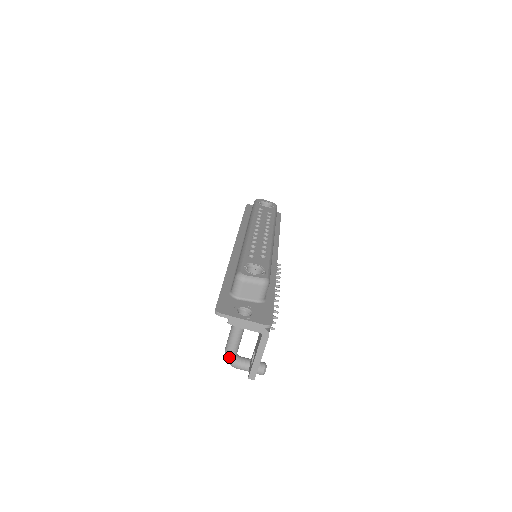
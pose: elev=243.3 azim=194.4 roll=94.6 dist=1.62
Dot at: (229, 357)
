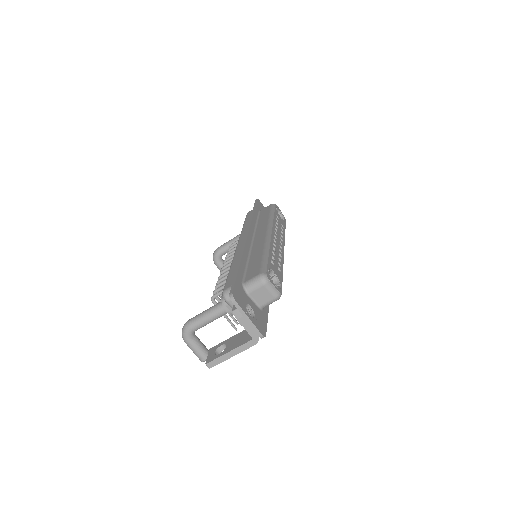
Dot at: (189, 330)
